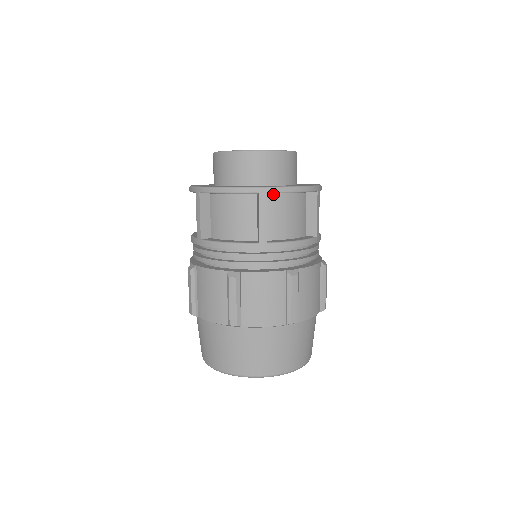
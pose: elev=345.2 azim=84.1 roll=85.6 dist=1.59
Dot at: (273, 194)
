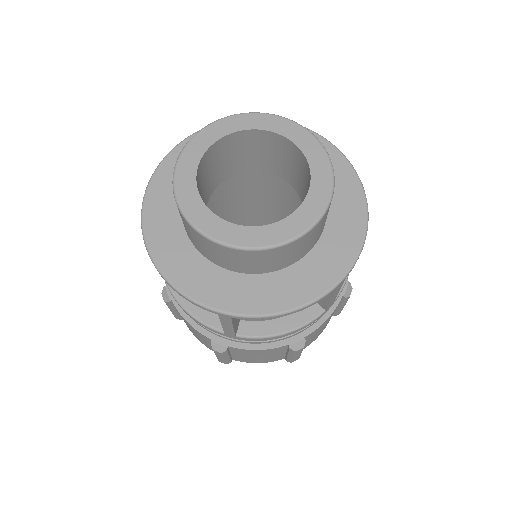
Dot at: occluded
